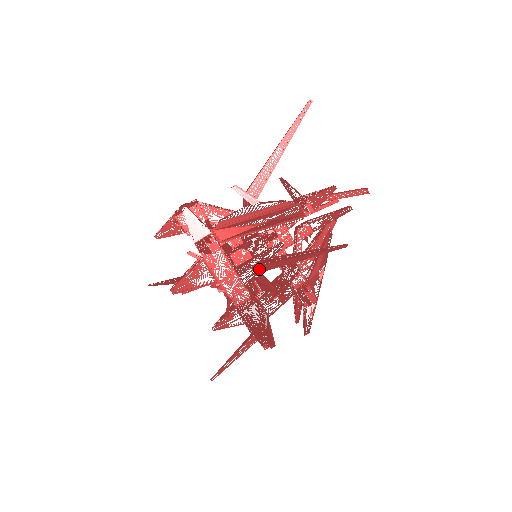
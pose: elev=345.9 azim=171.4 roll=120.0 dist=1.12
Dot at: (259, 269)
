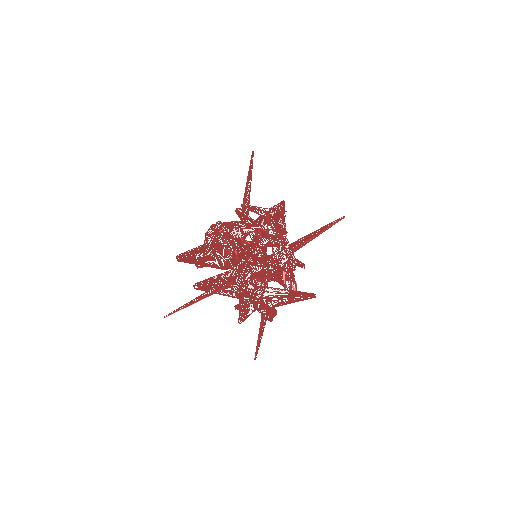
Dot at: (294, 250)
